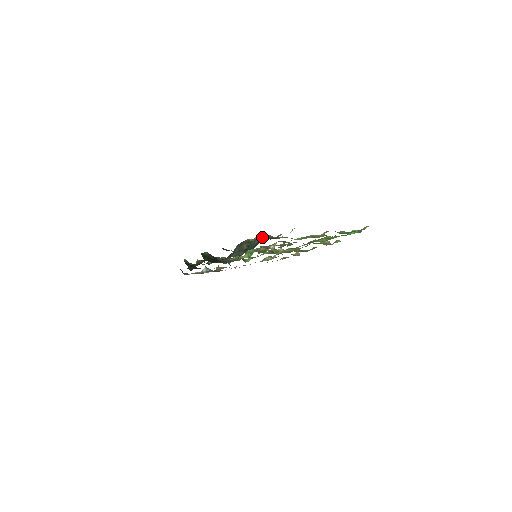
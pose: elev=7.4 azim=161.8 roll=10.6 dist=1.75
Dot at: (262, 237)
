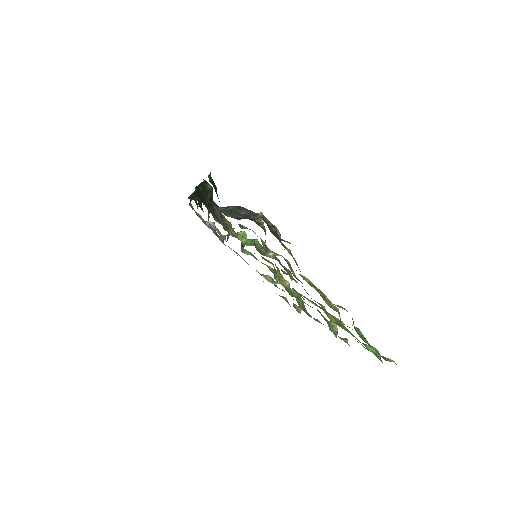
Dot at: (268, 221)
